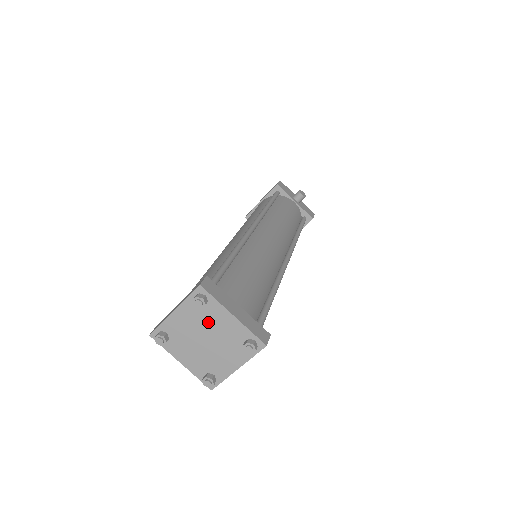
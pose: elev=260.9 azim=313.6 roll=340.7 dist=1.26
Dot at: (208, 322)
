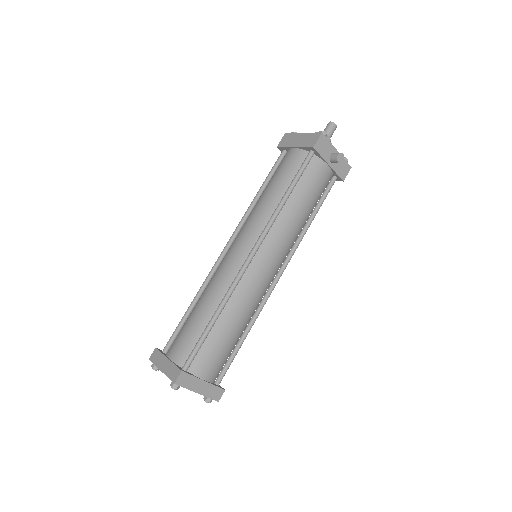
Dot at: occluded
